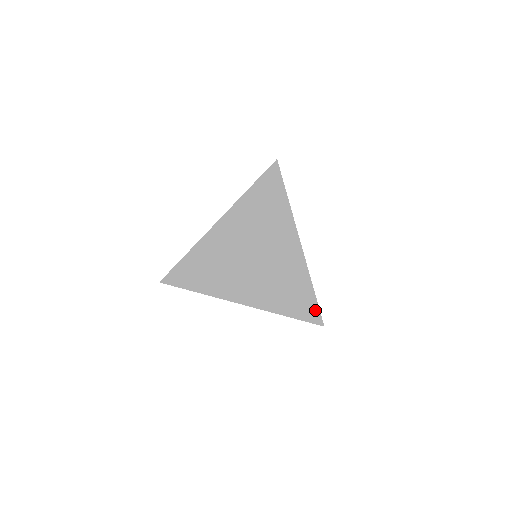
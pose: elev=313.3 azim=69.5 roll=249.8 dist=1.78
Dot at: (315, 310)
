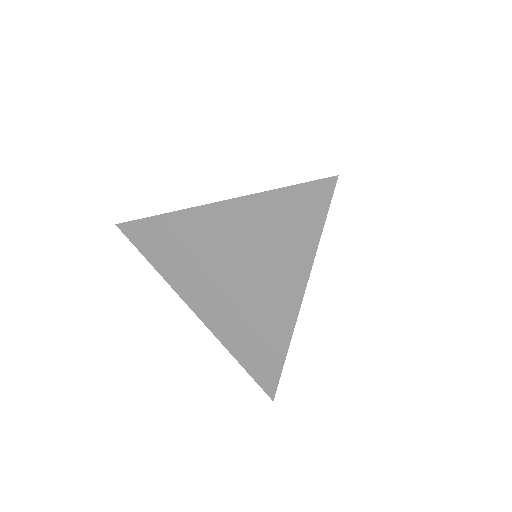
Dot at: (273, 380)
